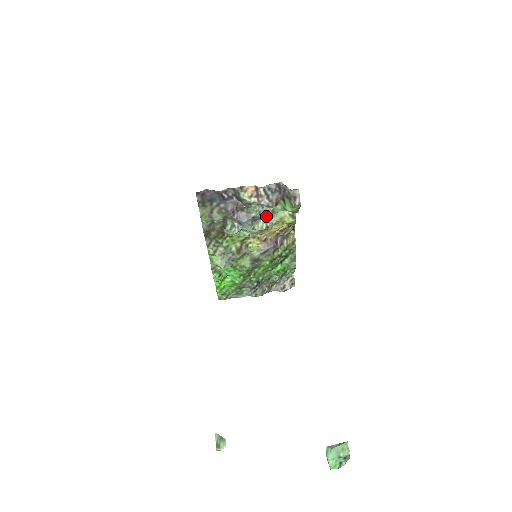
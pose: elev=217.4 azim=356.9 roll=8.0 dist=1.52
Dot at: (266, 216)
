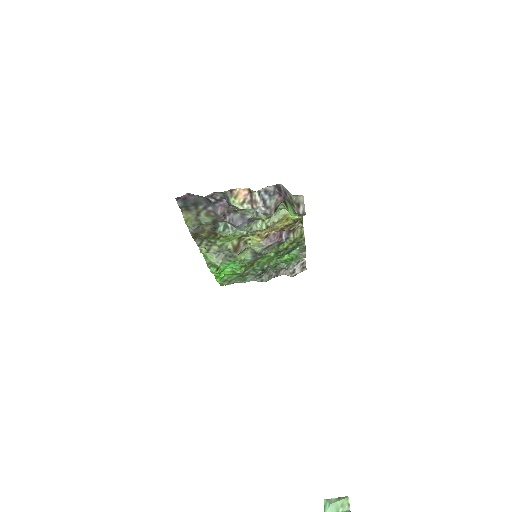
Dot at: (265, 216)
